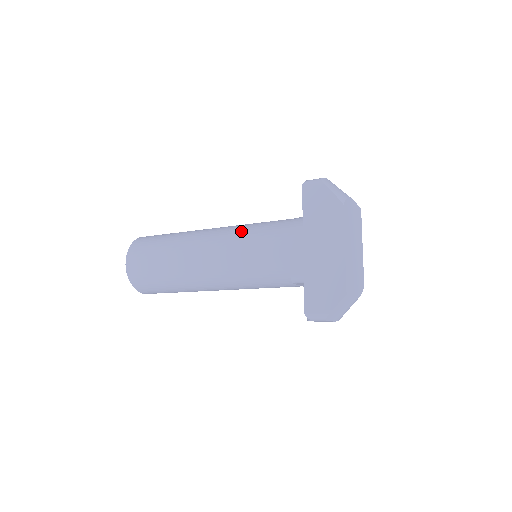
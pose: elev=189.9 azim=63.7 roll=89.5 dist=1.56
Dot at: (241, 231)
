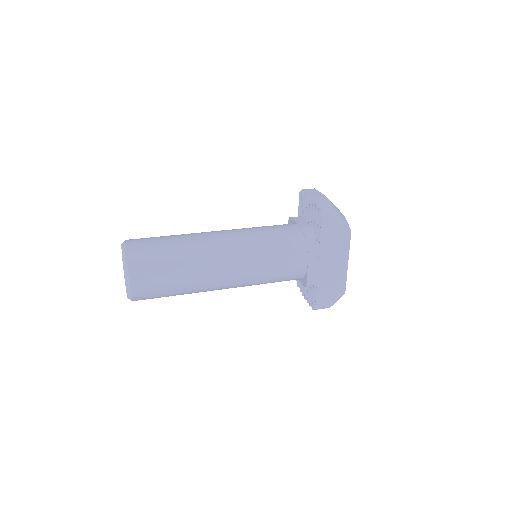
Dot at: (260, 249)
